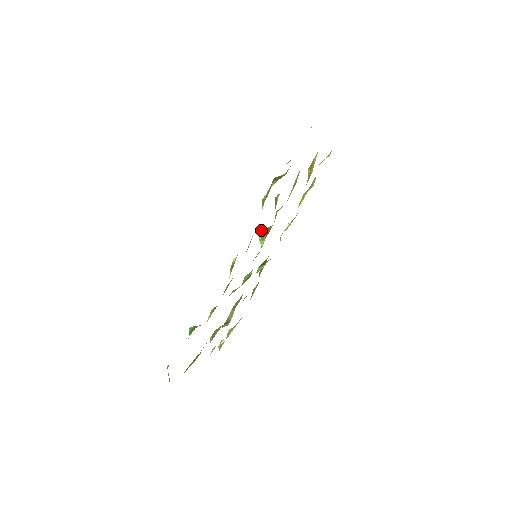
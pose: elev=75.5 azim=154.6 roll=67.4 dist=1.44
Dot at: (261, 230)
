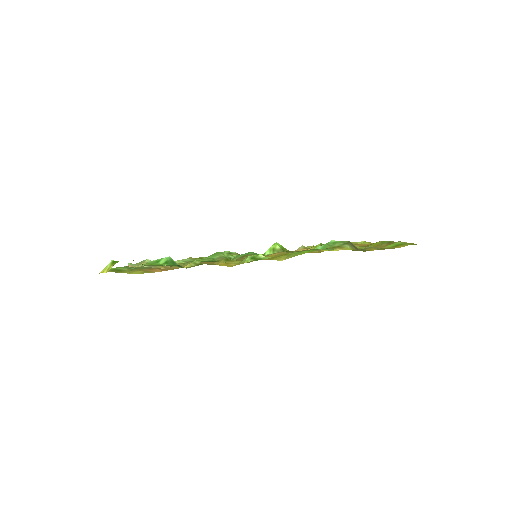
Dot at: (278, 243)
